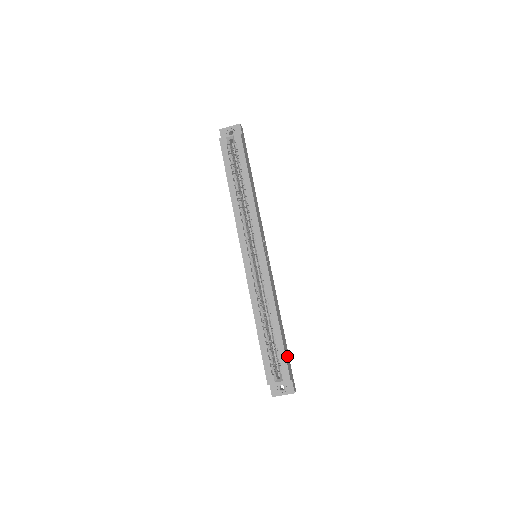
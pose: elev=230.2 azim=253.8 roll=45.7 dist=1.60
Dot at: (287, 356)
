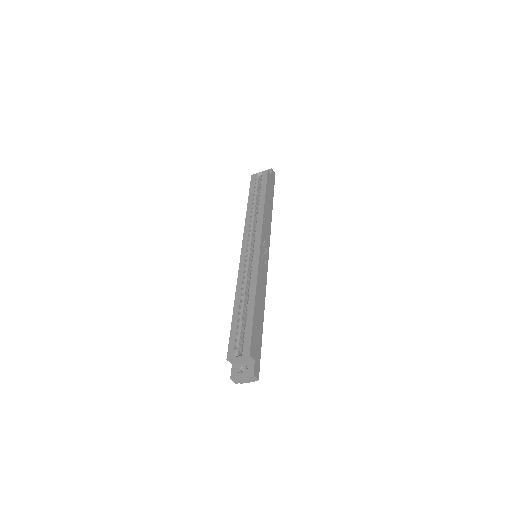
Dot at: (257, 338)
